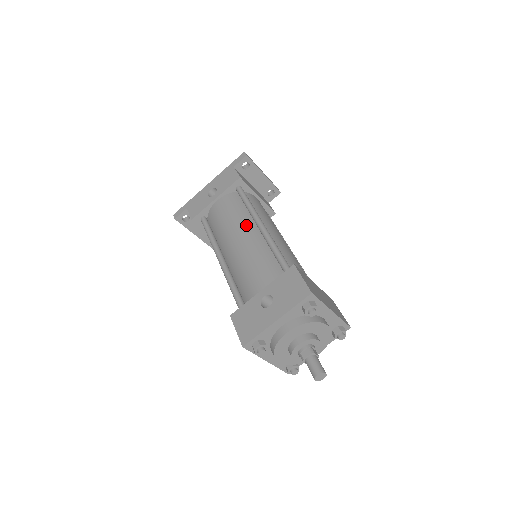
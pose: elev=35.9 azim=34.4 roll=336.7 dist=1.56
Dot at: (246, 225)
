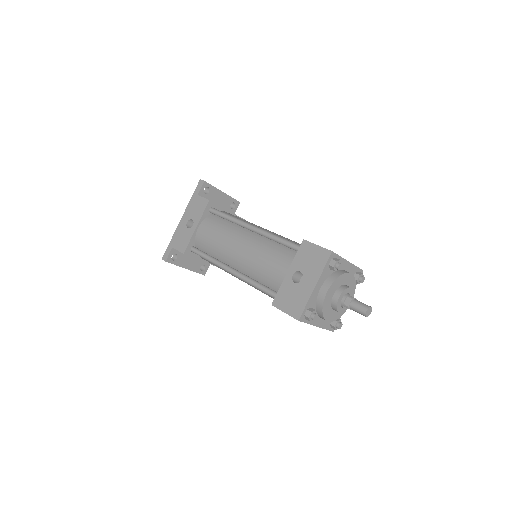
Dot at: (238, 233)
